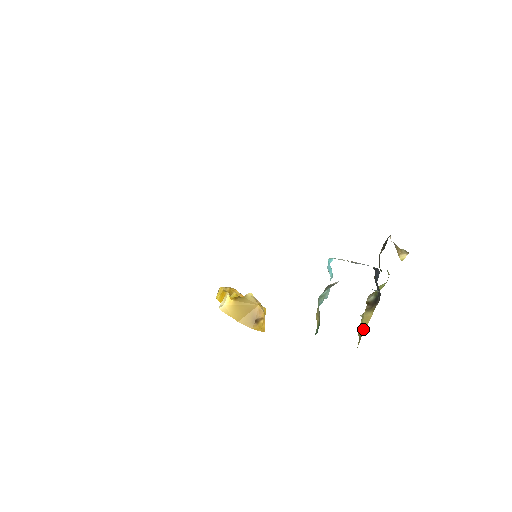
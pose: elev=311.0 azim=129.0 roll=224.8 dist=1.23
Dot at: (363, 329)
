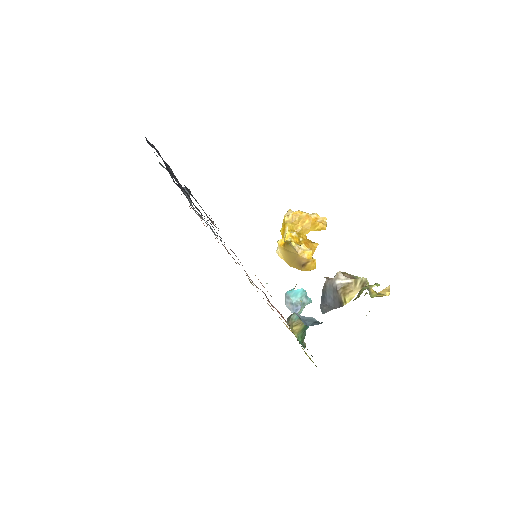
Dot at: occluded
